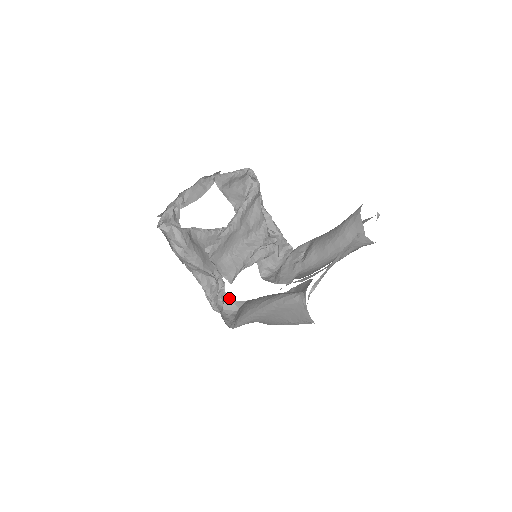
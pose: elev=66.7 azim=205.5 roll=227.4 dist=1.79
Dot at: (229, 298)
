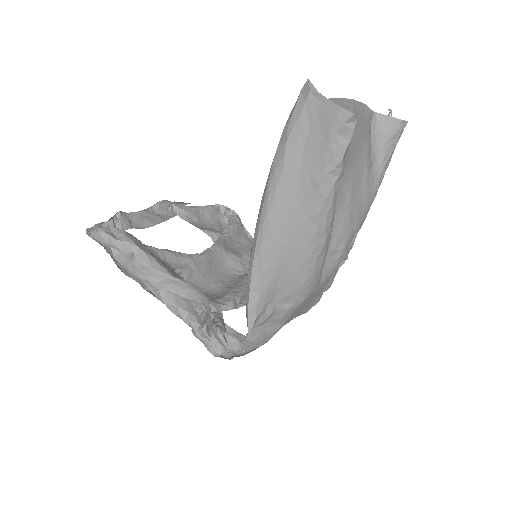
Dot at: (236, 332)
